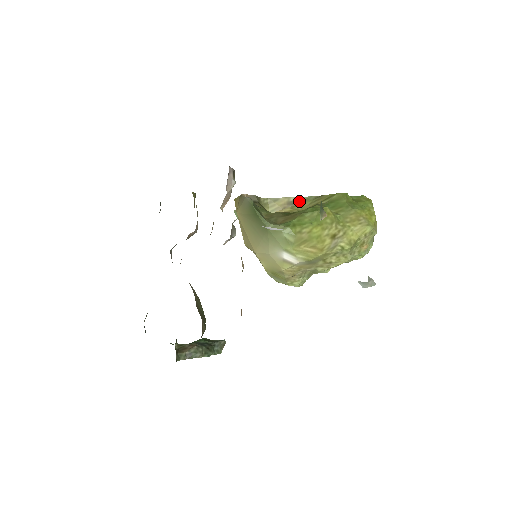
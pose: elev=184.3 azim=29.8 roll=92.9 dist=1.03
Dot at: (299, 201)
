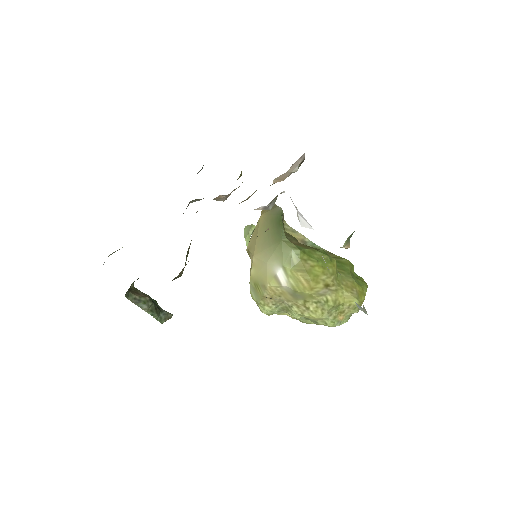
Dot at: (311, 245)
